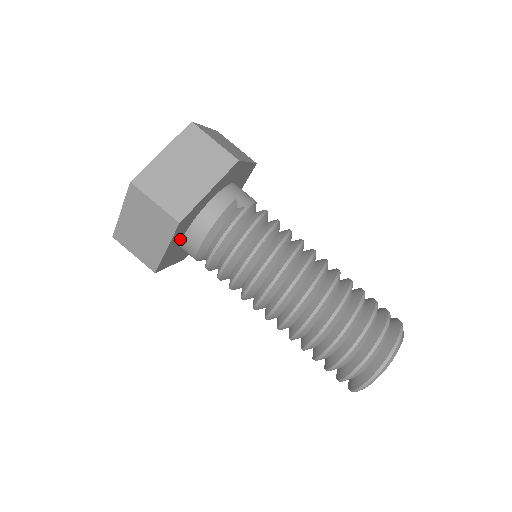
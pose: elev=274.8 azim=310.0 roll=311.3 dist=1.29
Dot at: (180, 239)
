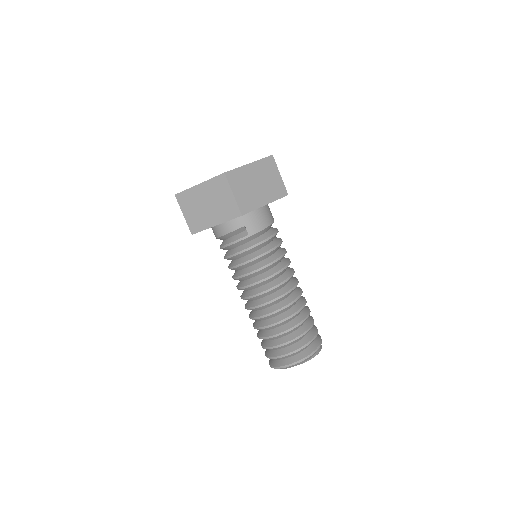
Dot at: occluded
